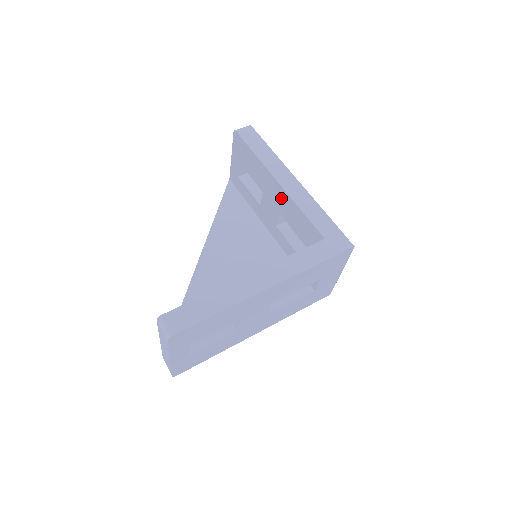
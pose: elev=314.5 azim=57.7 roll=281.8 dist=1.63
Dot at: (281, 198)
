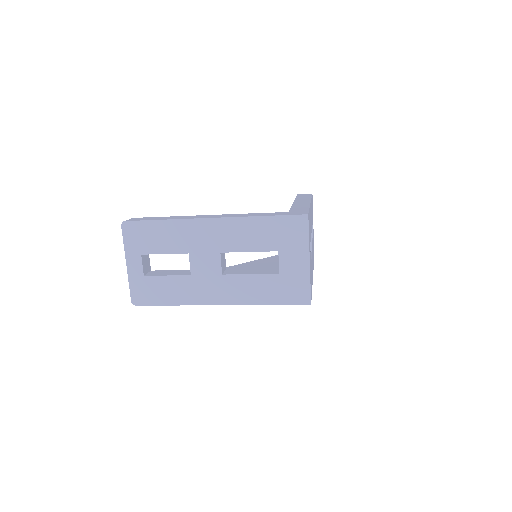
Dot at: occluded
